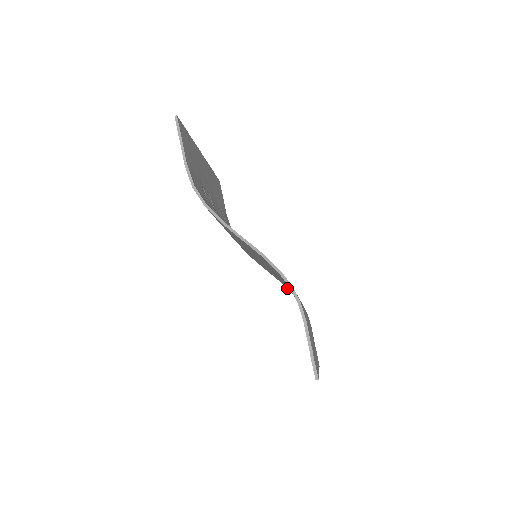
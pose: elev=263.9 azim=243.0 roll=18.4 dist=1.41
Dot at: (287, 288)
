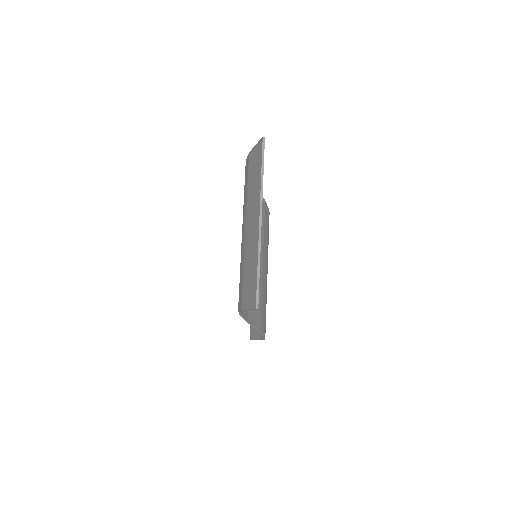
Dot at: occluded
